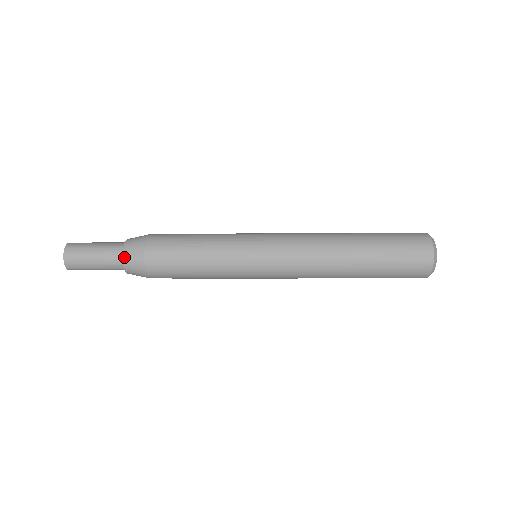
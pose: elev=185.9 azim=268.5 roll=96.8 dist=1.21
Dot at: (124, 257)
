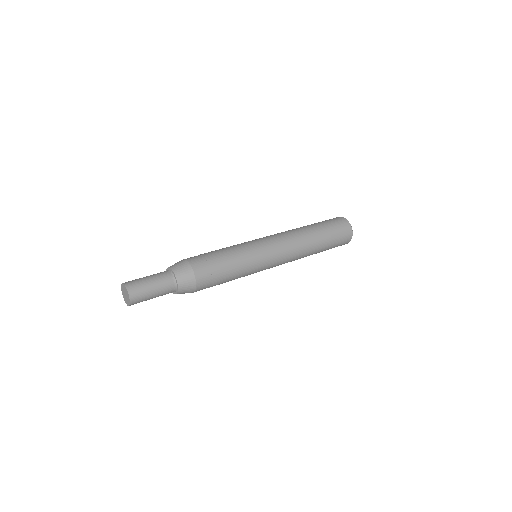
Dot at: (179, 291)
